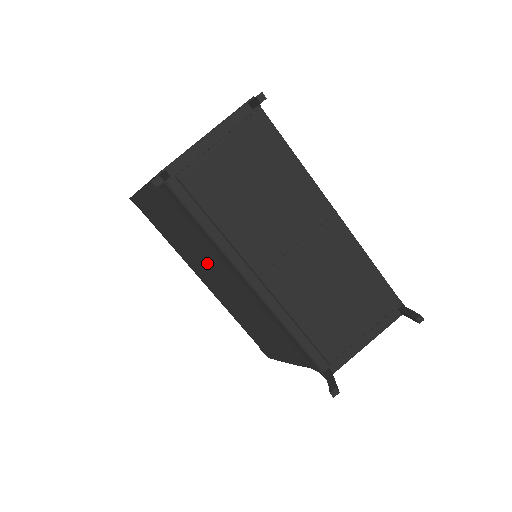
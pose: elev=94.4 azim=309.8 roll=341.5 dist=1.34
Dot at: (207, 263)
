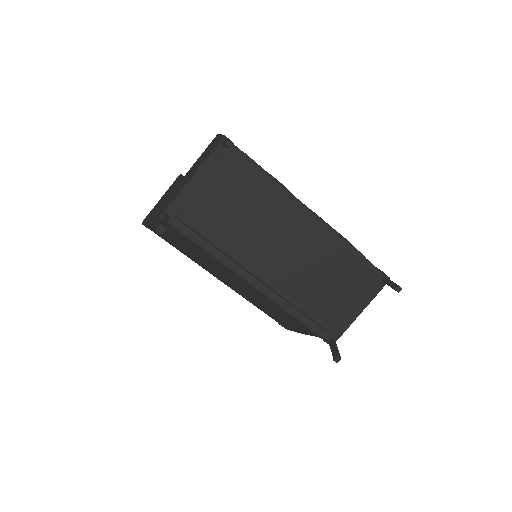
Dot at: (217, 269)
